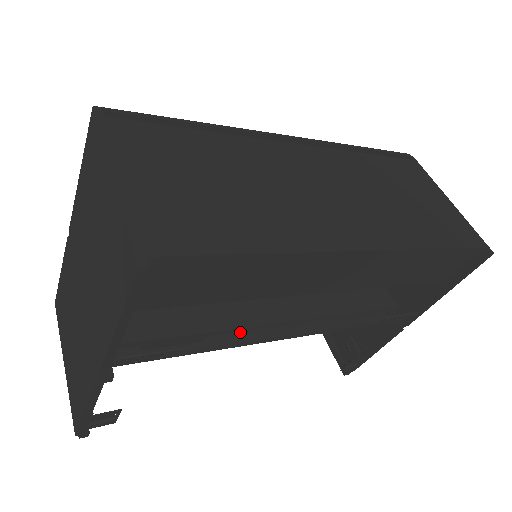
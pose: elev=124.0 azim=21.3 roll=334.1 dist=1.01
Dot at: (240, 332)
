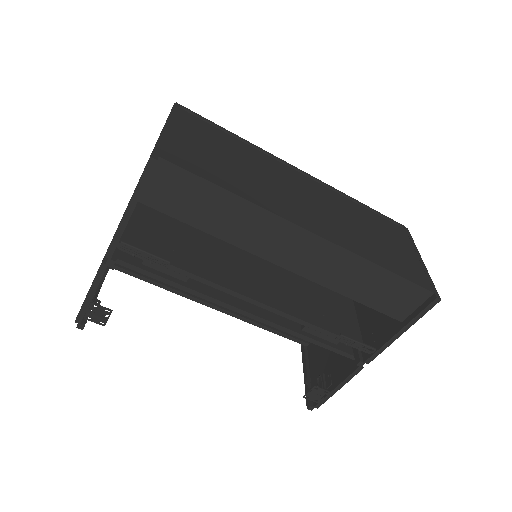
Dot at: (218, 293)
